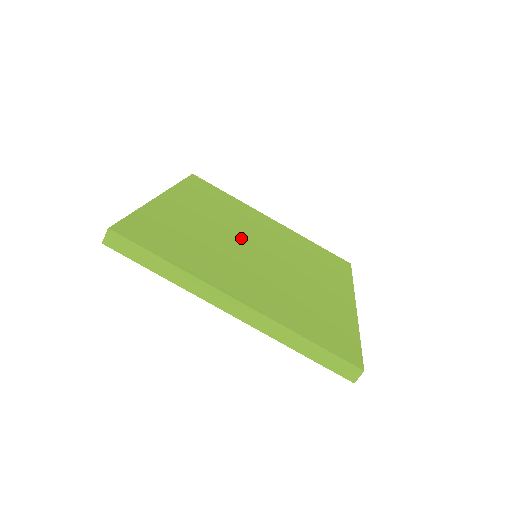
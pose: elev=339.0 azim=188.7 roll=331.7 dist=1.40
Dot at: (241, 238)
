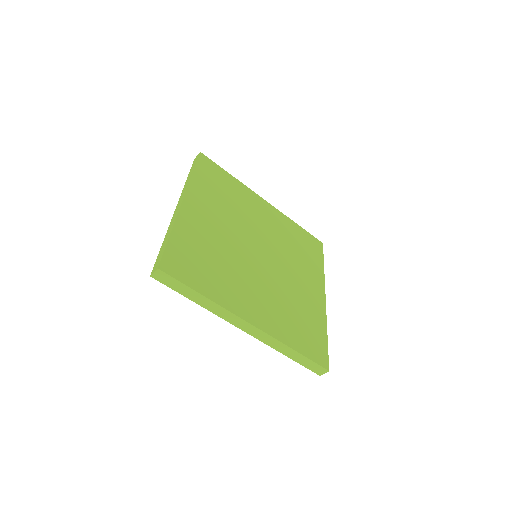
Dot at: (246, 241)
